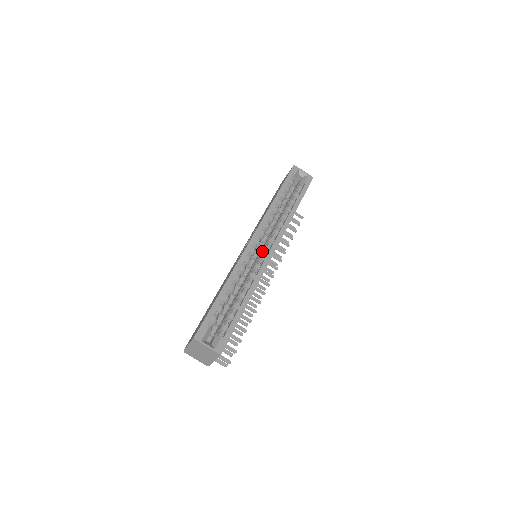
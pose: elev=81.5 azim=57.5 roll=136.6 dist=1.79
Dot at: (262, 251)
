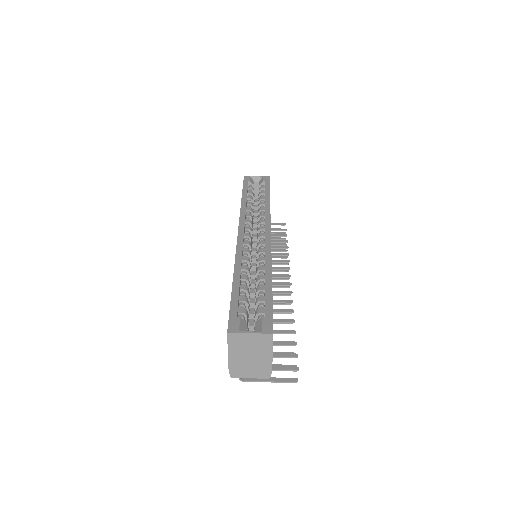
Dot at: (258, 241)
